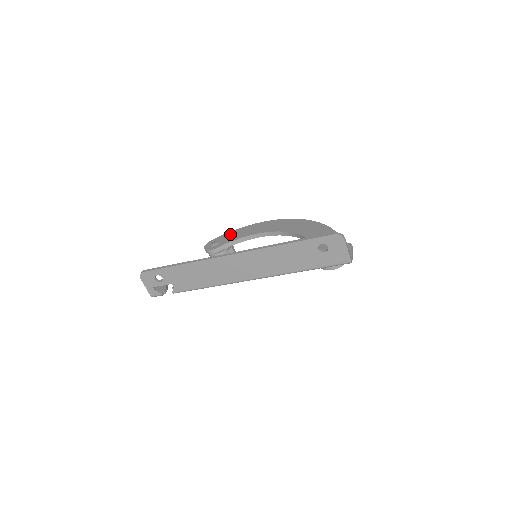
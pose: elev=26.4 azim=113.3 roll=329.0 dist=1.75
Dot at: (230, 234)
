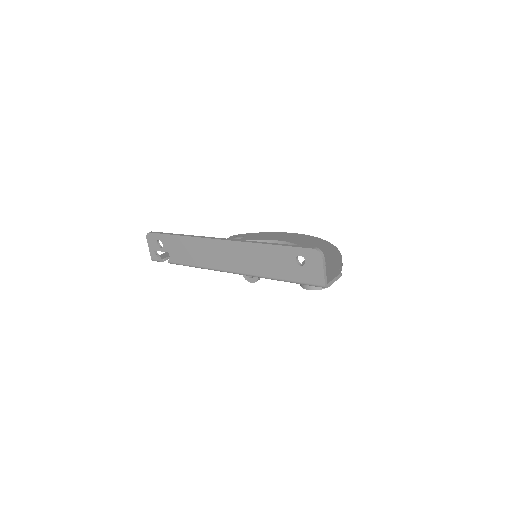
Dot at: (257, 234)
